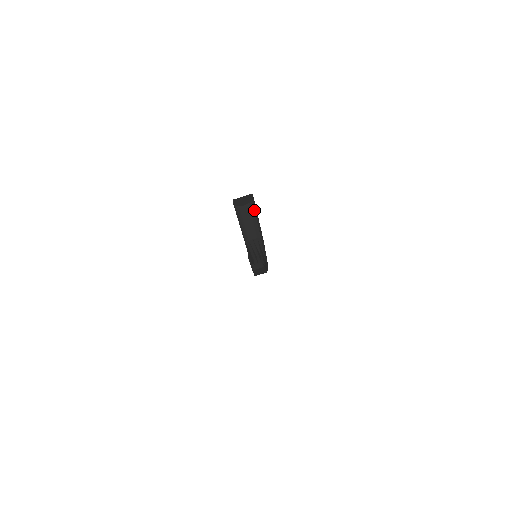
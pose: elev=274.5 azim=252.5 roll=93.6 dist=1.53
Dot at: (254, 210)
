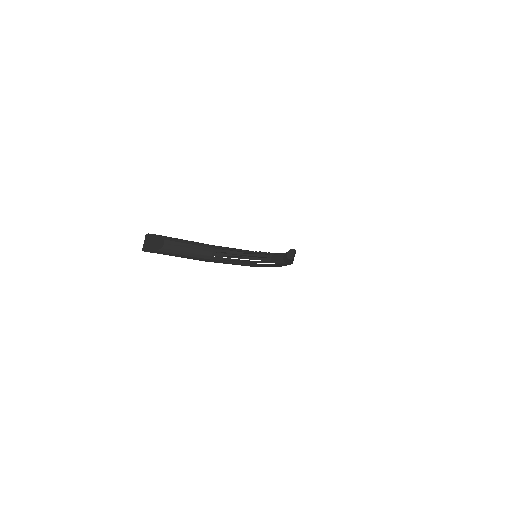
Dot at: (173, 239)
